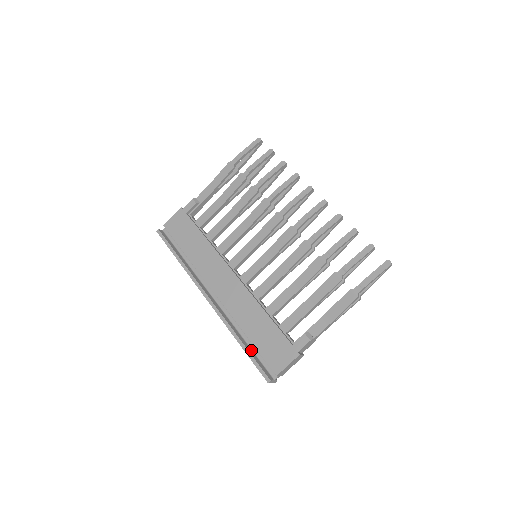
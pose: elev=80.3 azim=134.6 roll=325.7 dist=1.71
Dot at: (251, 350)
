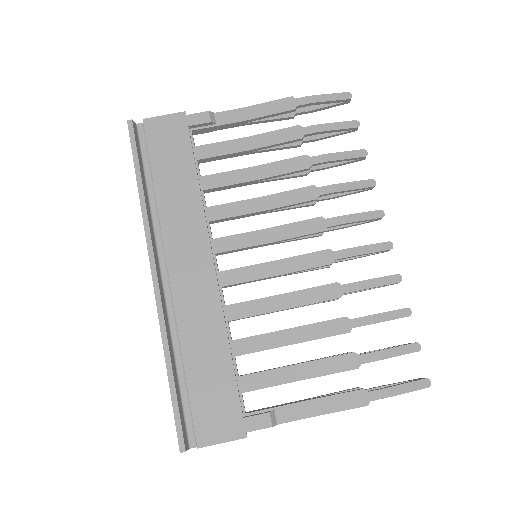
Dot at: (178, 387)
